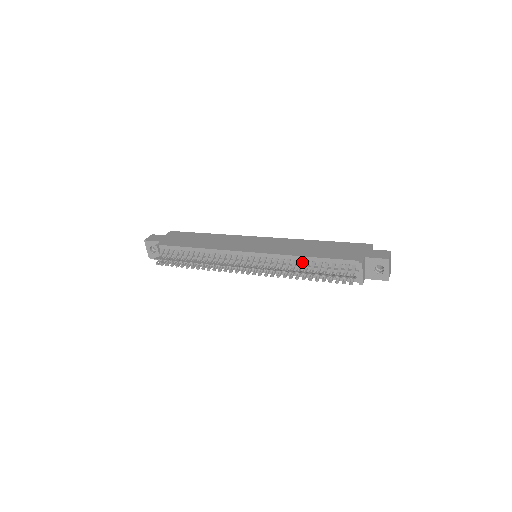
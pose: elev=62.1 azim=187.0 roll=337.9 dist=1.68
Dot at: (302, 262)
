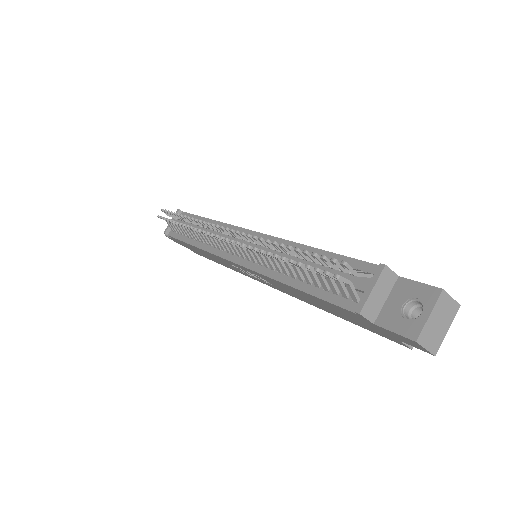
Dot at: occluded
